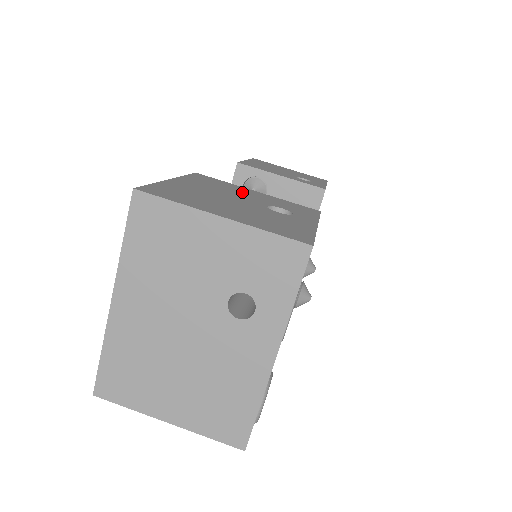
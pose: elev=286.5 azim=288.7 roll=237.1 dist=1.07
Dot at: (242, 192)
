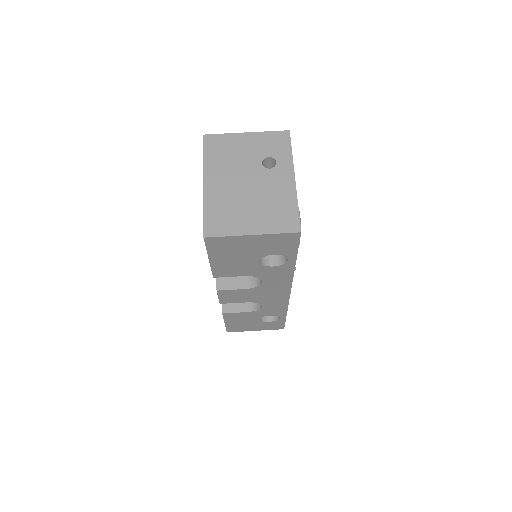
Dot at: occluded
